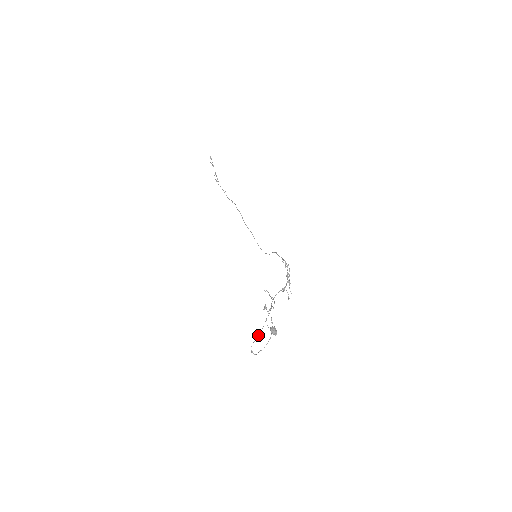
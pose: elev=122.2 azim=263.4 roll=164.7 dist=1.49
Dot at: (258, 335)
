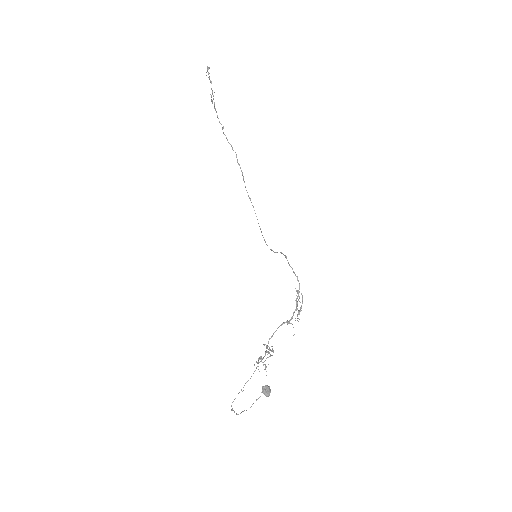
Dot at: occluded
